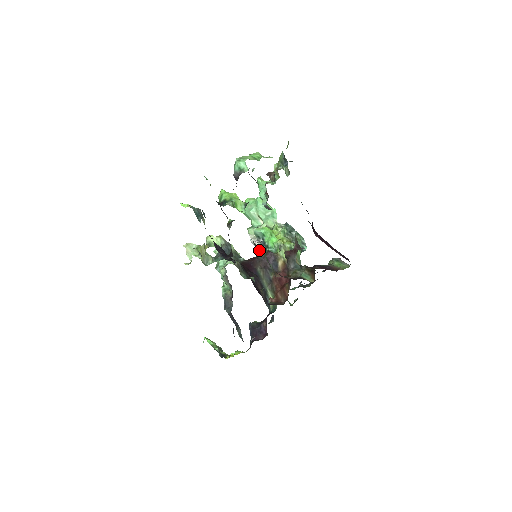
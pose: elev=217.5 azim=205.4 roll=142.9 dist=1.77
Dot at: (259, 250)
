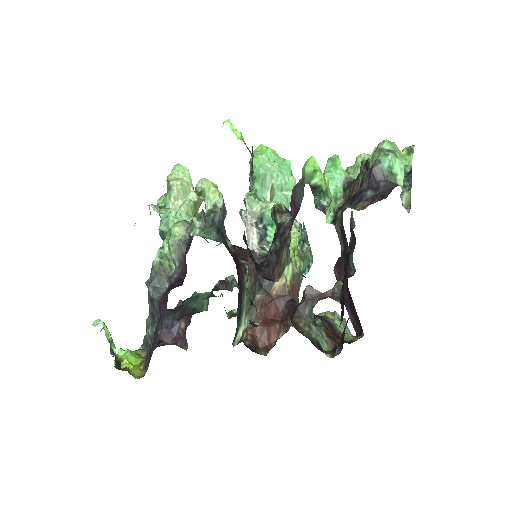
Dot at: (253, 240)
